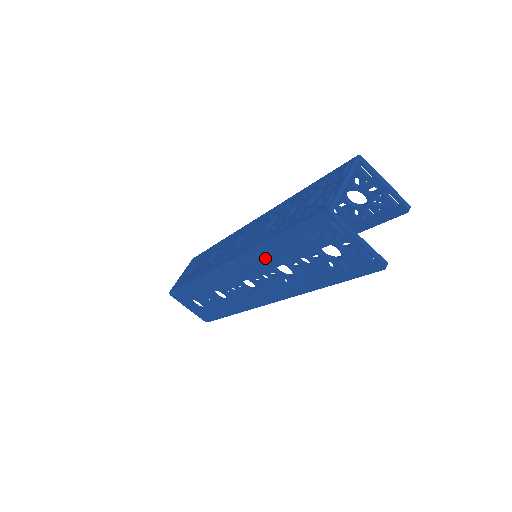
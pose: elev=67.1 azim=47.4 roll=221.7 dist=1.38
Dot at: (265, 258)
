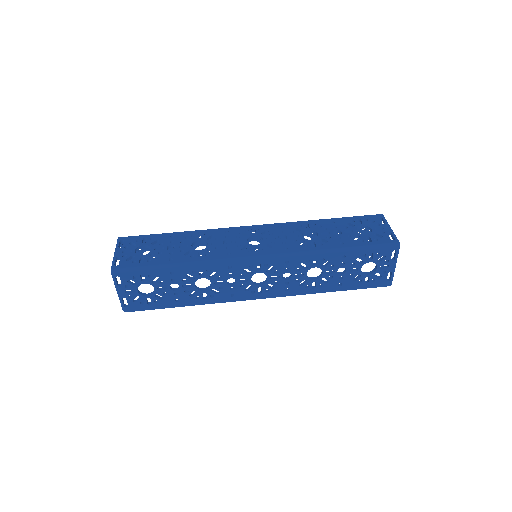
Dot at: (312, 261)
